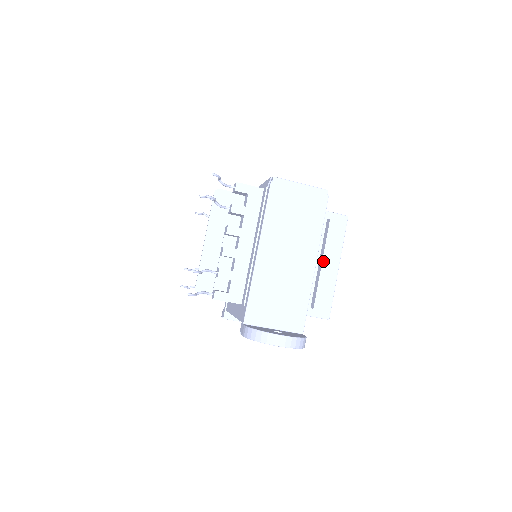
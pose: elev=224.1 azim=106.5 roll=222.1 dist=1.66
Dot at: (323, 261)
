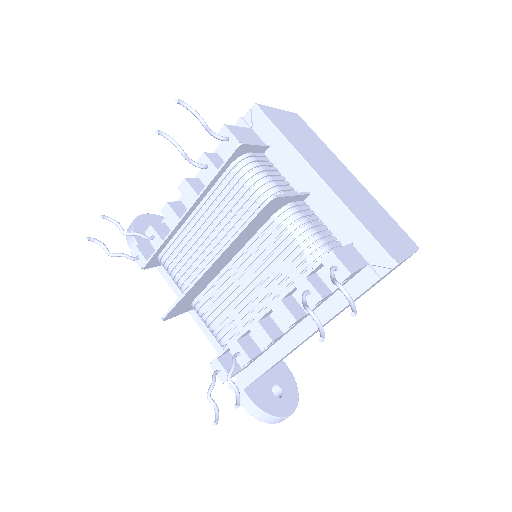
Dot at: occluded
